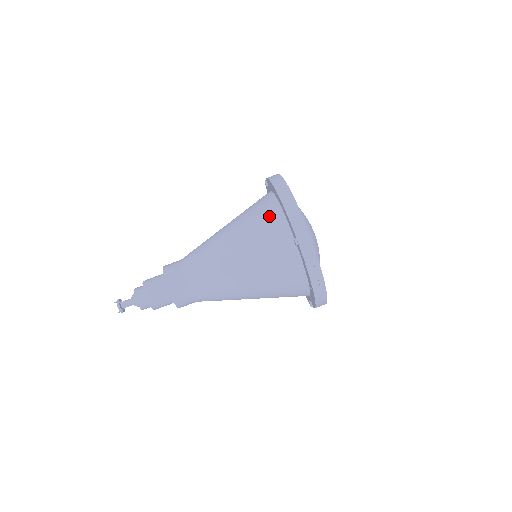
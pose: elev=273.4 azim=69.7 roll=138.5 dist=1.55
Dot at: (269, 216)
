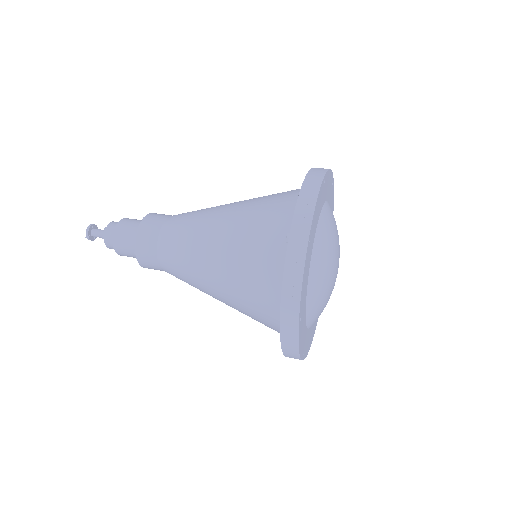
Dot at: (284, 202)
